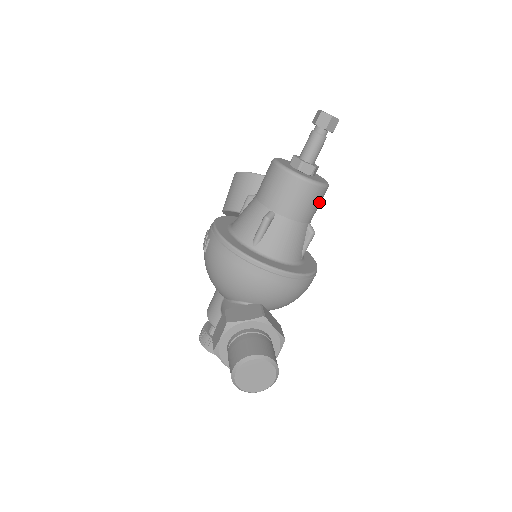
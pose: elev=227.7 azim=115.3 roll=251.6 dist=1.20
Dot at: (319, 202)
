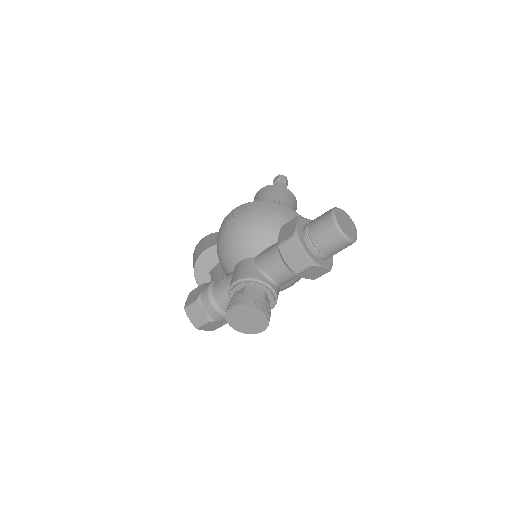
Dot at: occluded
